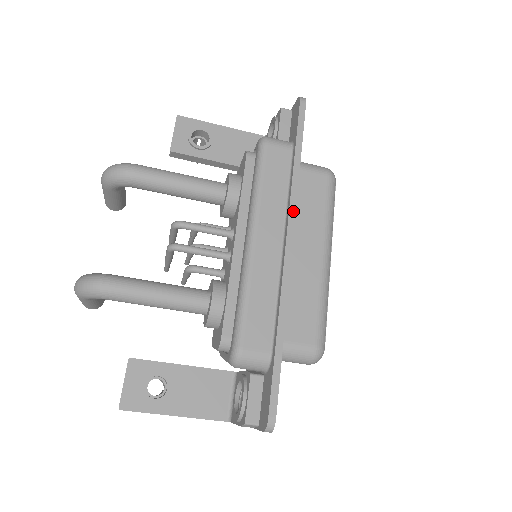
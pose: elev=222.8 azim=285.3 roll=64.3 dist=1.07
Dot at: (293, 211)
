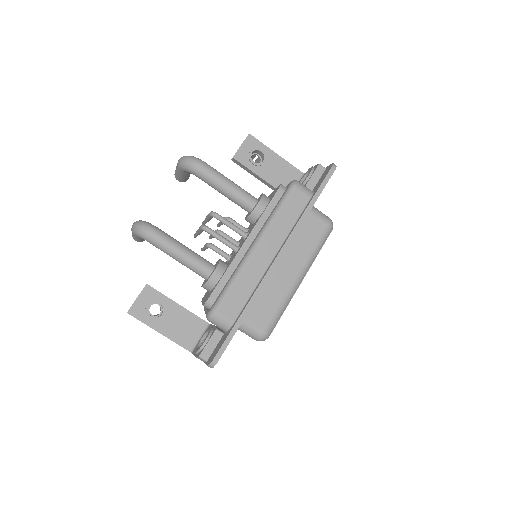
Dot at: (290, 240)
